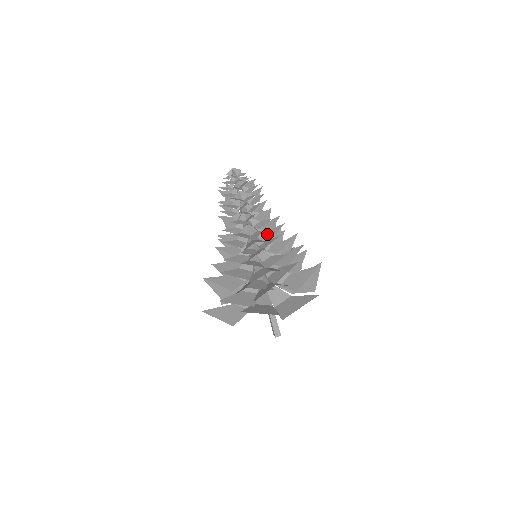
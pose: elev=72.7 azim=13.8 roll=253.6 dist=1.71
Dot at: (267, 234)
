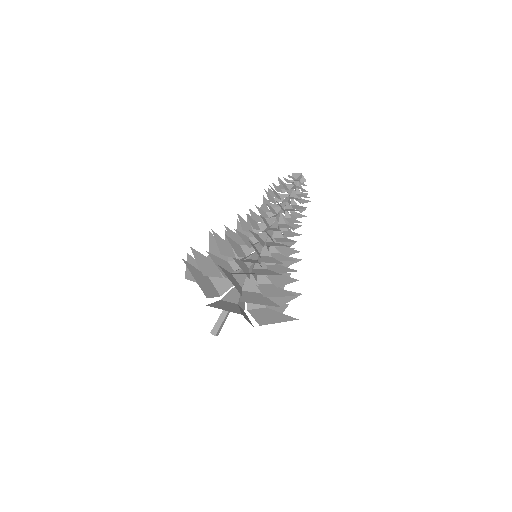
Dot at: (272, 243)
